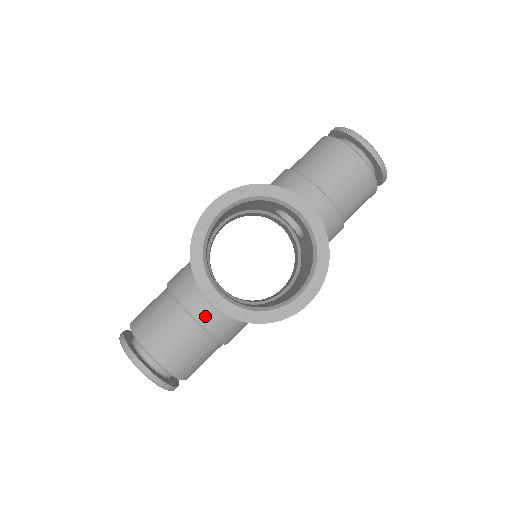
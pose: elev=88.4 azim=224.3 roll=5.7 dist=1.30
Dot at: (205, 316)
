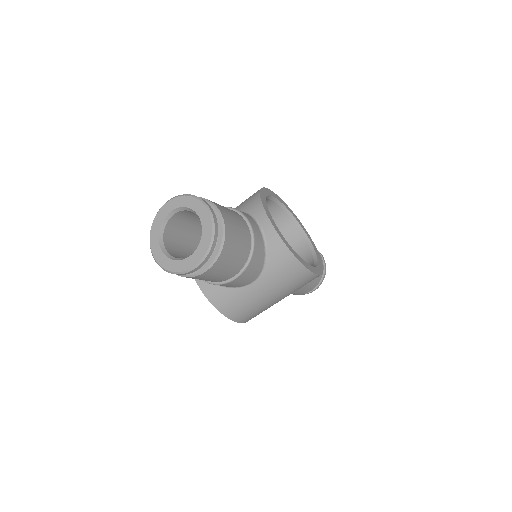
Dot at: (256, 229)
